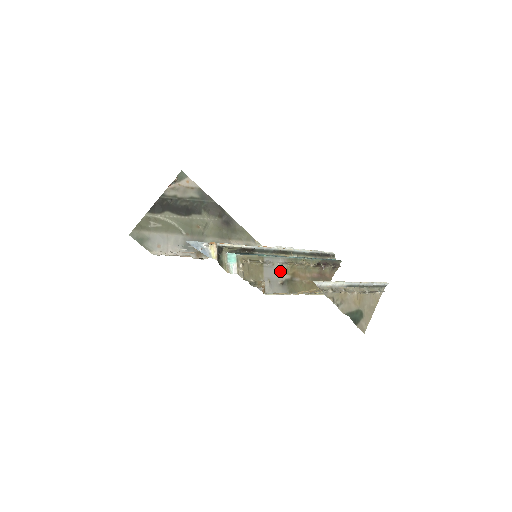
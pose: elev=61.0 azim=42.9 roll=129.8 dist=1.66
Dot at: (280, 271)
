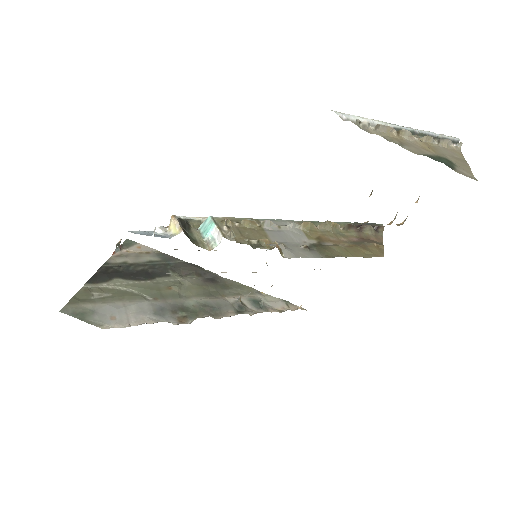
Dot at: (295, 236)
